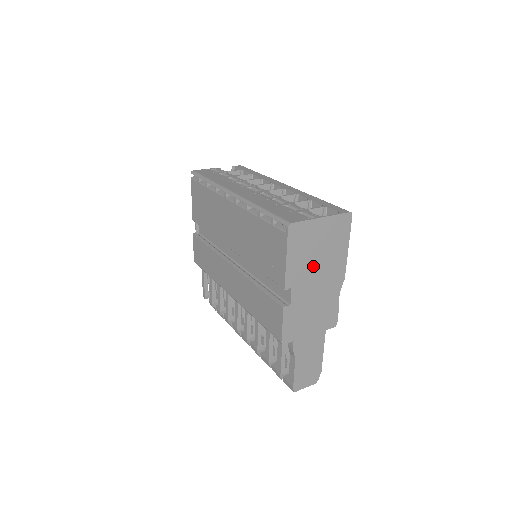
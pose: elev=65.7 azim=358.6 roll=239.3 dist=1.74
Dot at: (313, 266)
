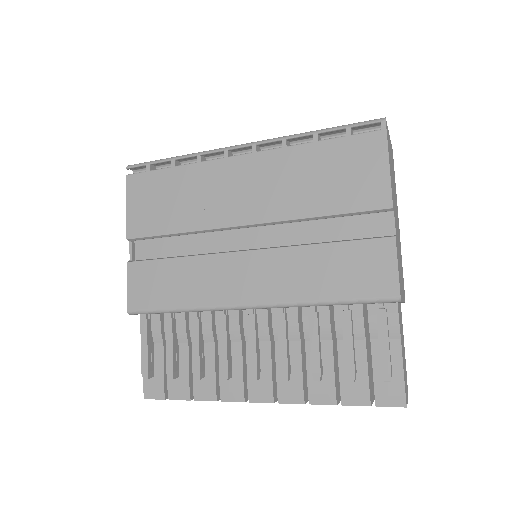
Dot at: (394, 194)
